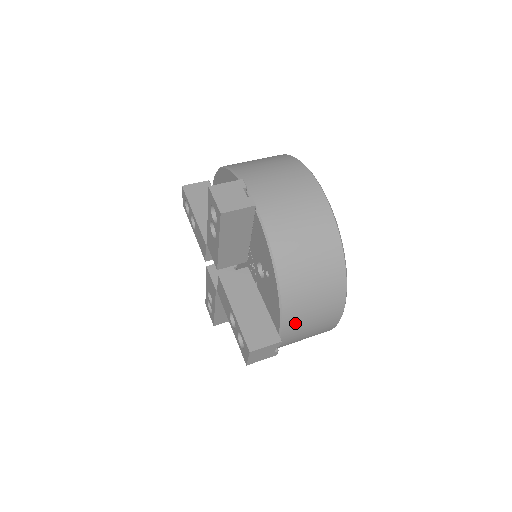
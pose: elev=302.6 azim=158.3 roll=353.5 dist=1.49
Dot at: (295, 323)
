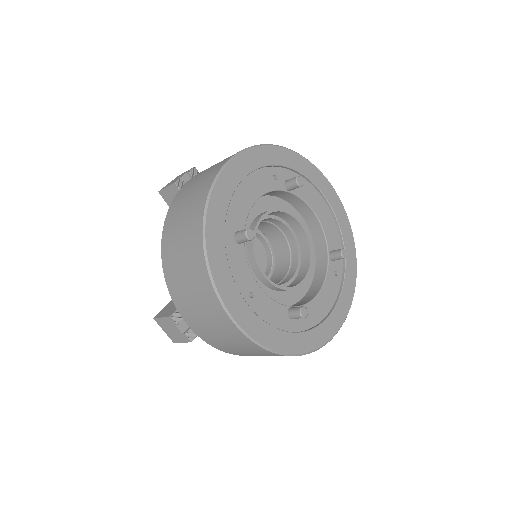
Dot at: (182, 301)
